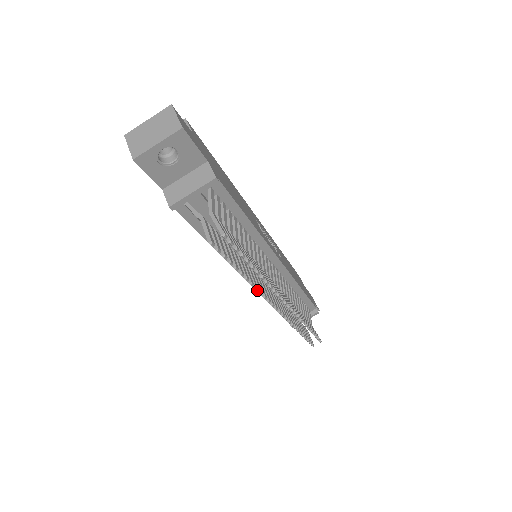
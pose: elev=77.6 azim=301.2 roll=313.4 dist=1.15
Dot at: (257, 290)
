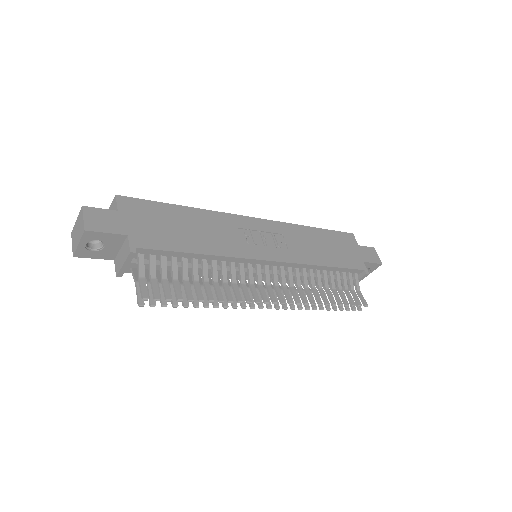
Dot at: occluded
